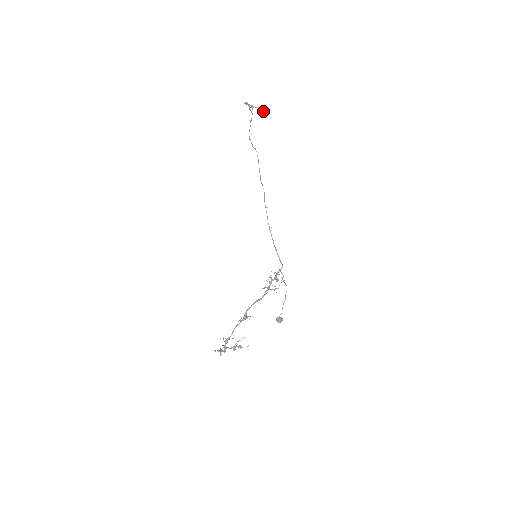
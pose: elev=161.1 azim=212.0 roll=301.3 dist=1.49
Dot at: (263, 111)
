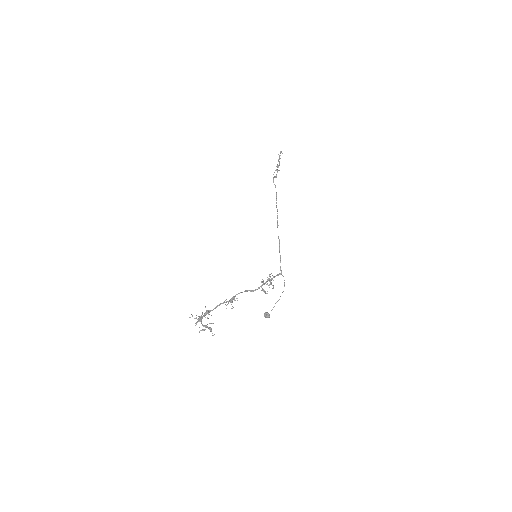
Dot at: (277, 172)
